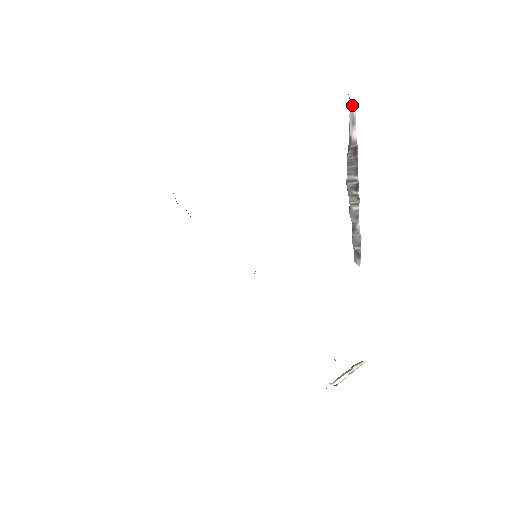
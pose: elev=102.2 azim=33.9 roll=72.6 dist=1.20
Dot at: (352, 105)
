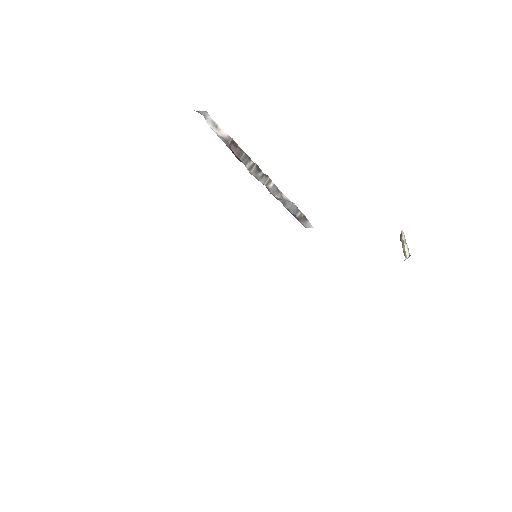
Dot at: (204, 115)
